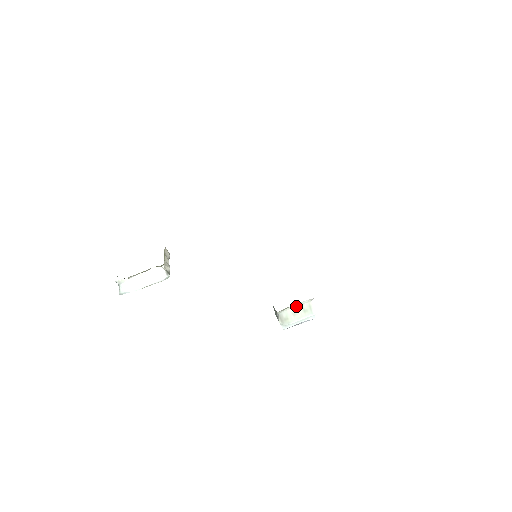
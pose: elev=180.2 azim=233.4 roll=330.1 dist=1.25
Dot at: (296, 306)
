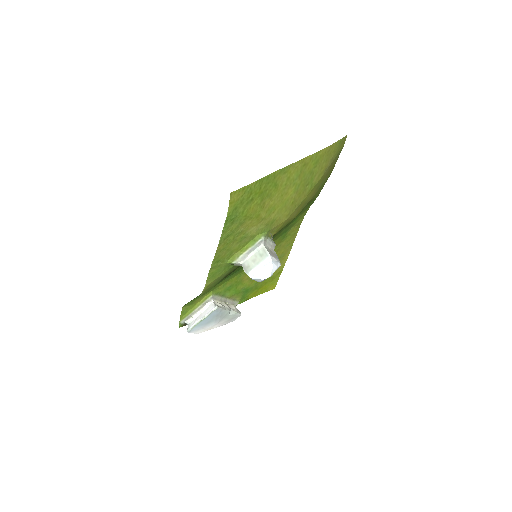
Dot at: (254, 254)
